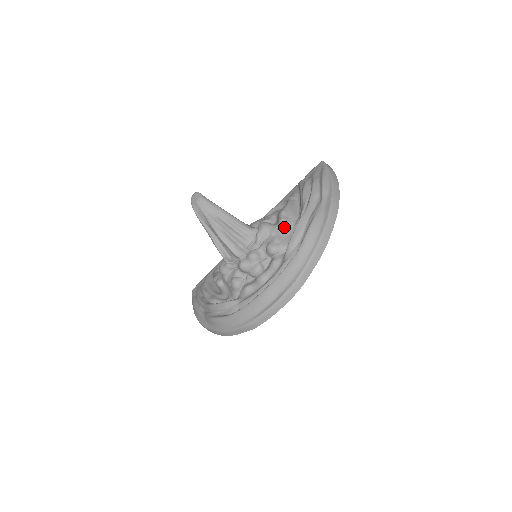
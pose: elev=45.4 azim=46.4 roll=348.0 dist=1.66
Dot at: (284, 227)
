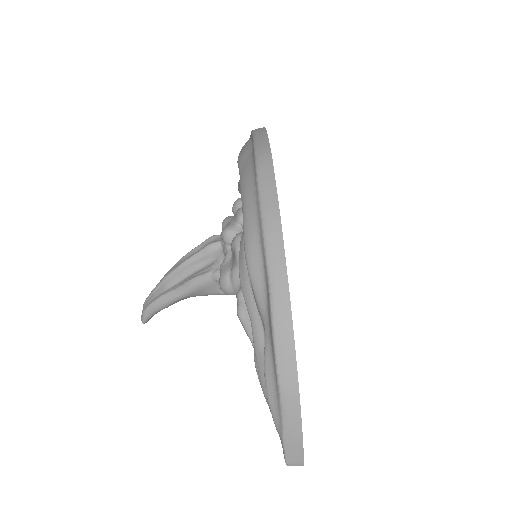
Dot at: occluded
